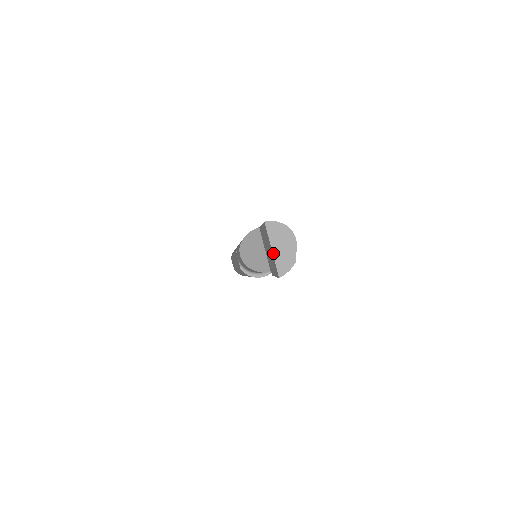
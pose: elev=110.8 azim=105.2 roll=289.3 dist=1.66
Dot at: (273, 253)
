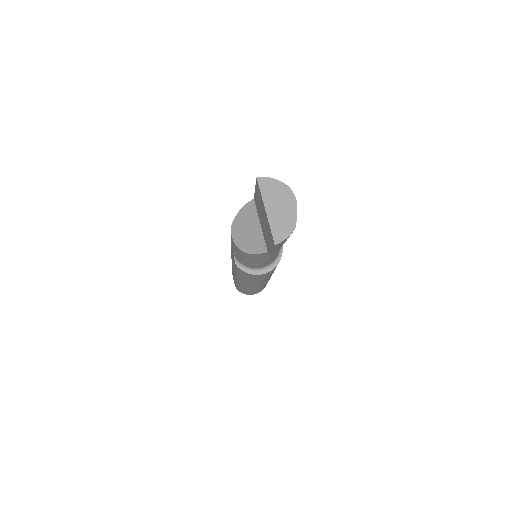
Dot at: (267, 215)
